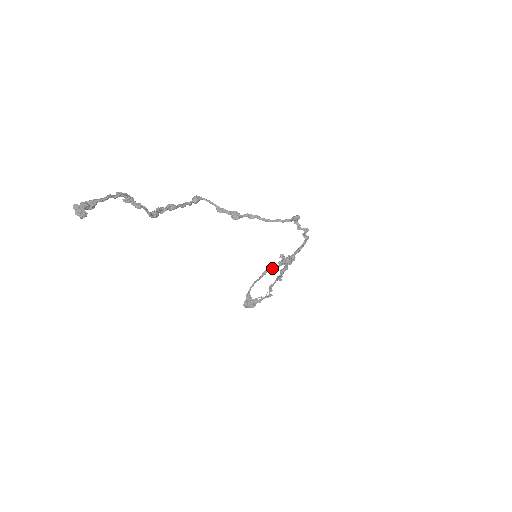
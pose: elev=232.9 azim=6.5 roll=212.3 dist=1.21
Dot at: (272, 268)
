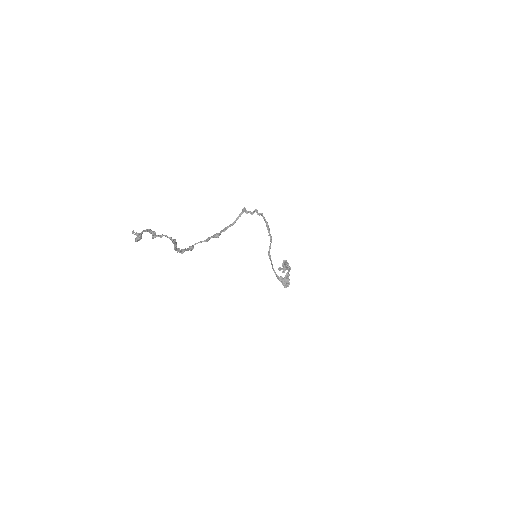
Dot at: (269, 250)
